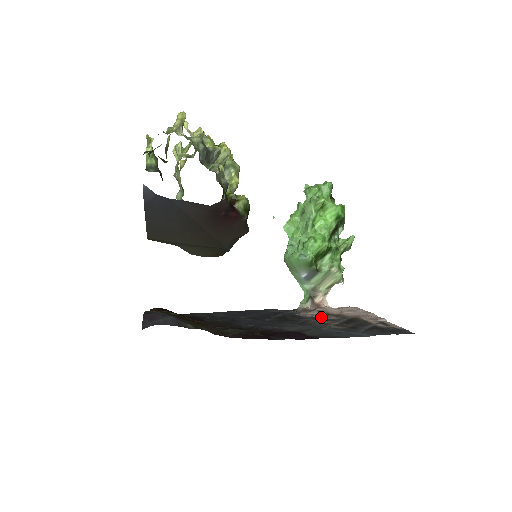
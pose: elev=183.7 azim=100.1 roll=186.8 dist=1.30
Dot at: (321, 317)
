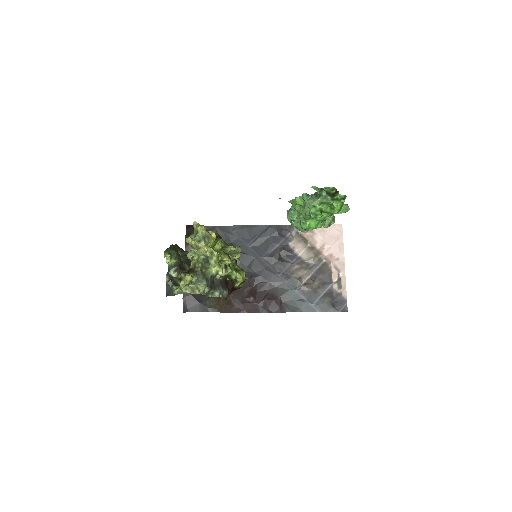
Dot at: (304, 256)
